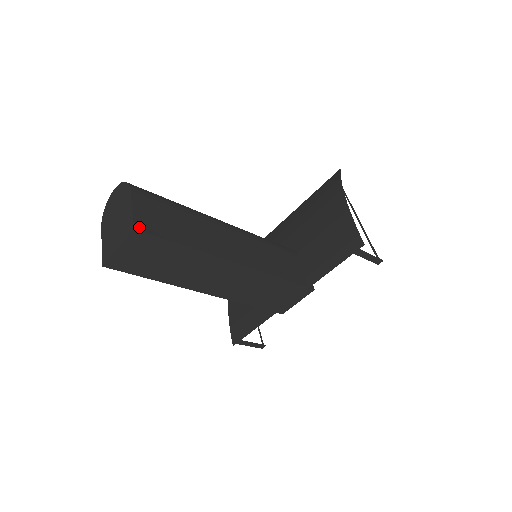
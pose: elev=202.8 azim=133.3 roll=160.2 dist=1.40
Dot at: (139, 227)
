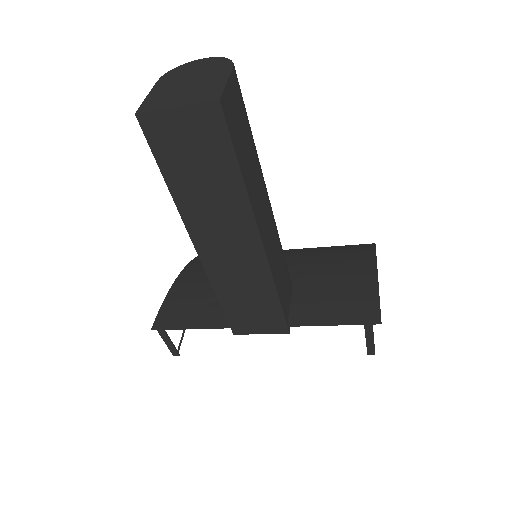
Dot at: (223, 104)
